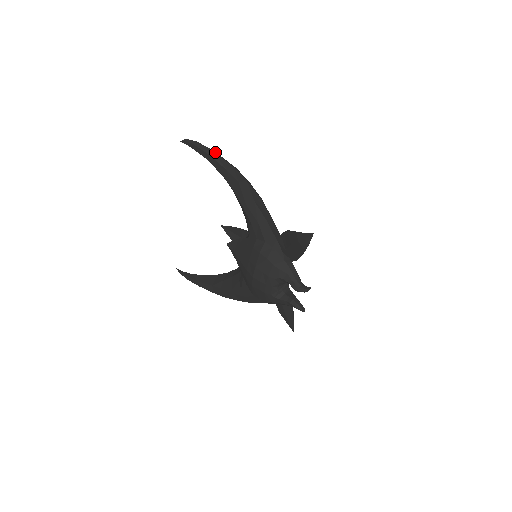
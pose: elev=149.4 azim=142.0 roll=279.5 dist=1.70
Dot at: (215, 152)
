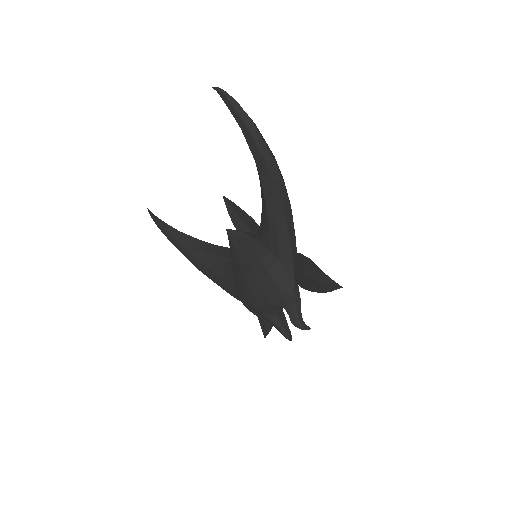
Dot at: (256, 126)
